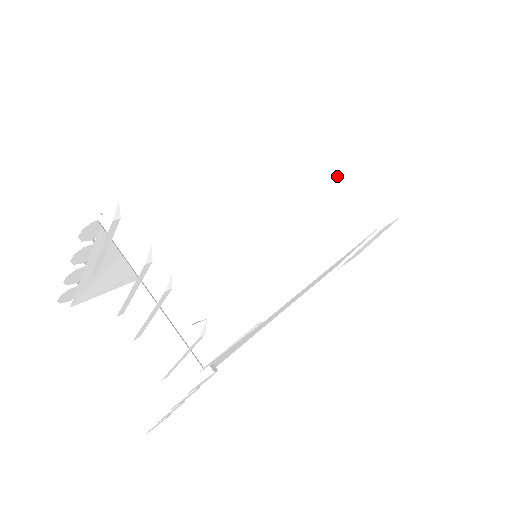
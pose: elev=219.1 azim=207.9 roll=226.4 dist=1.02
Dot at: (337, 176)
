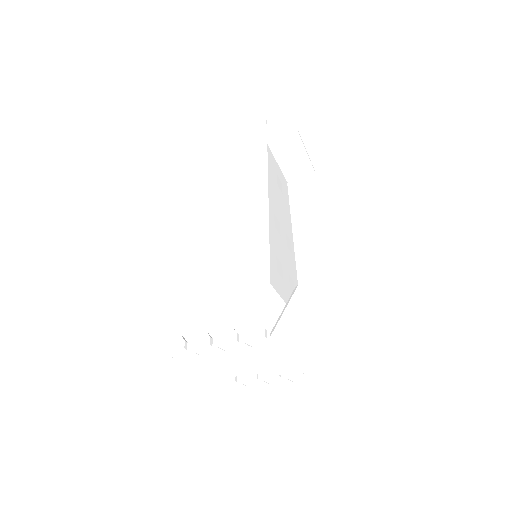
Dot at: occluded
